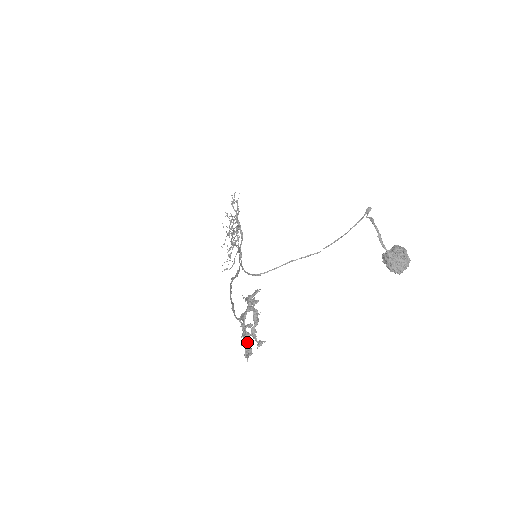
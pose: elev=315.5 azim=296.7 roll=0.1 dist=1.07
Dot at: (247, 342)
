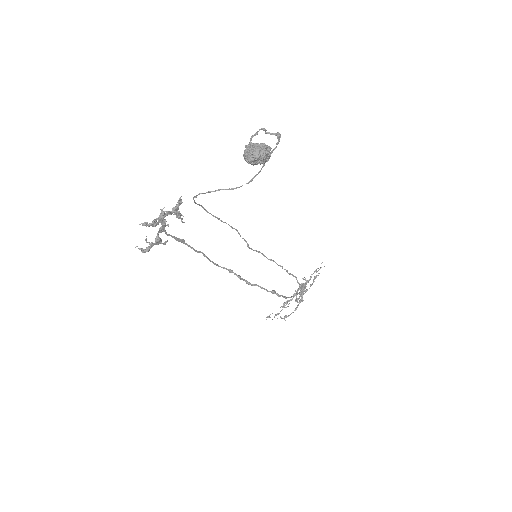
Dot at: occluded
